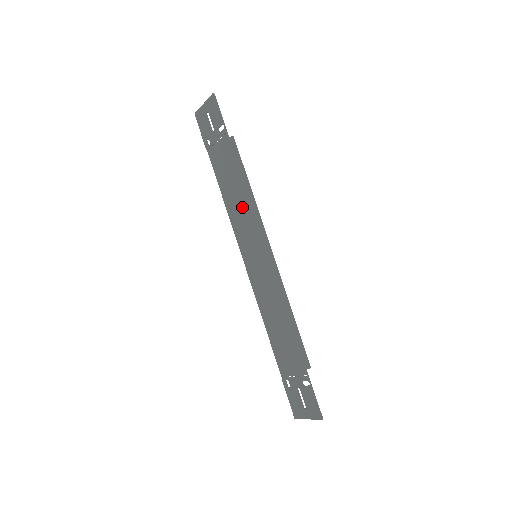
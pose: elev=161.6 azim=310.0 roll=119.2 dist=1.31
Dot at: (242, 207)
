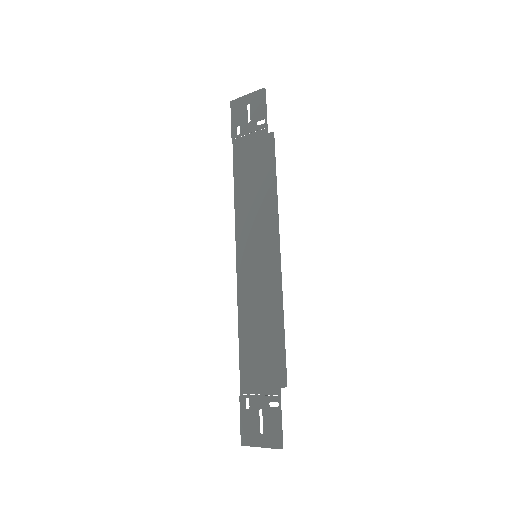
Dot at: (257, 203)
